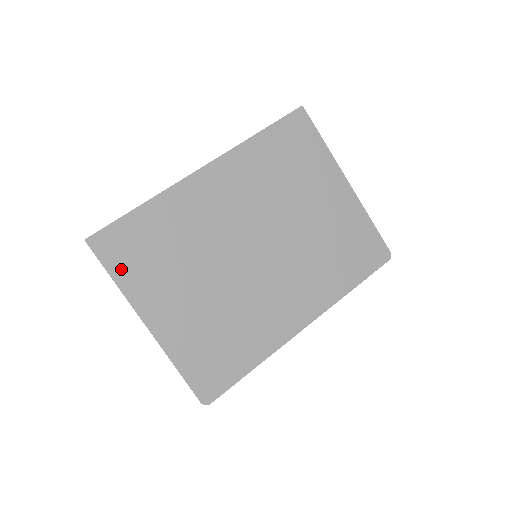
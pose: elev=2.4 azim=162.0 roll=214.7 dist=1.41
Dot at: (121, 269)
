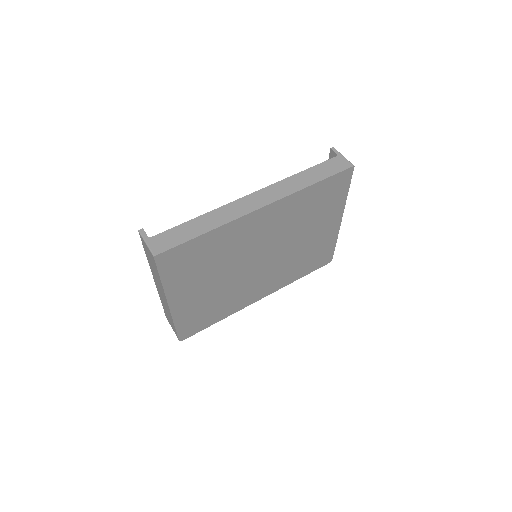
Dot at: (170, 274)
